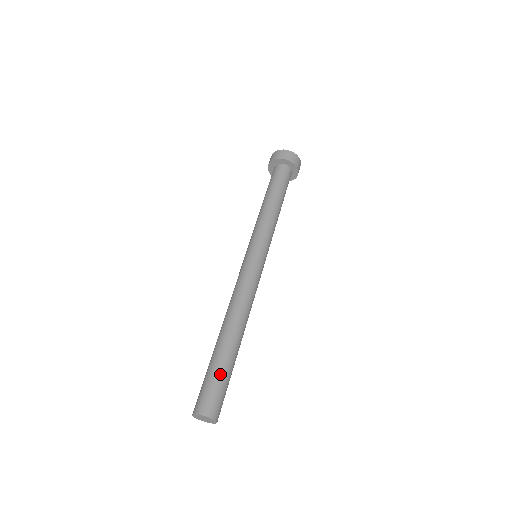
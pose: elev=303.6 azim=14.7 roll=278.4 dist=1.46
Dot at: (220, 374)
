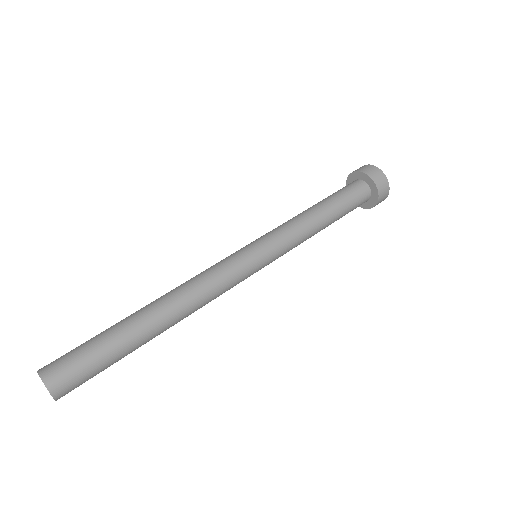
Dot at: (97, 343)
